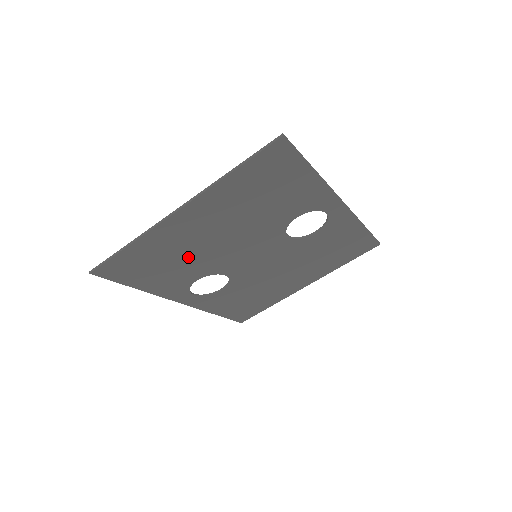
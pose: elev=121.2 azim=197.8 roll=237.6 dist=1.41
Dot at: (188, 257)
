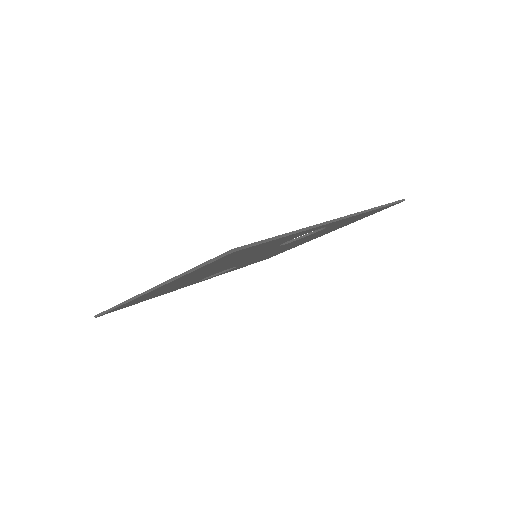
Dot at: occluded
